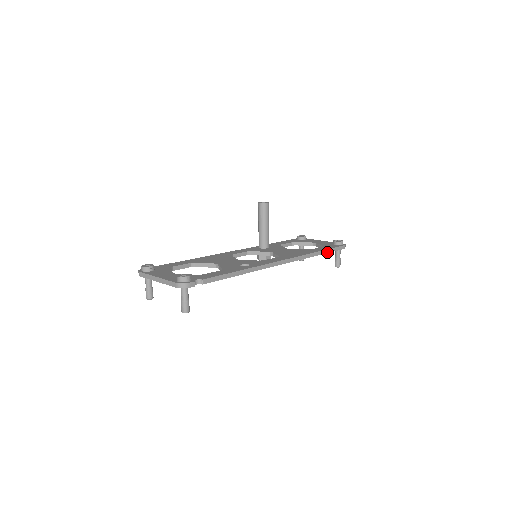
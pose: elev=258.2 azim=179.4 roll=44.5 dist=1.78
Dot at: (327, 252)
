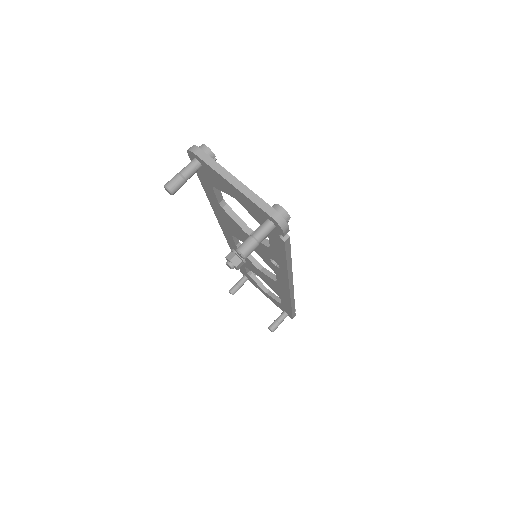
Dot at: (292, 310)
